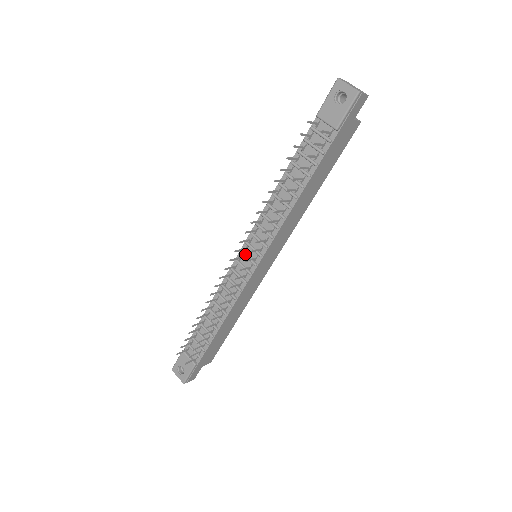
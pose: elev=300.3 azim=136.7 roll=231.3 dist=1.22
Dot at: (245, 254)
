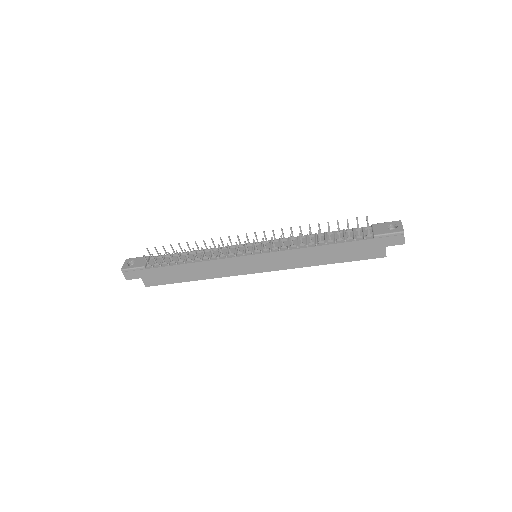
Dot at: occluded
